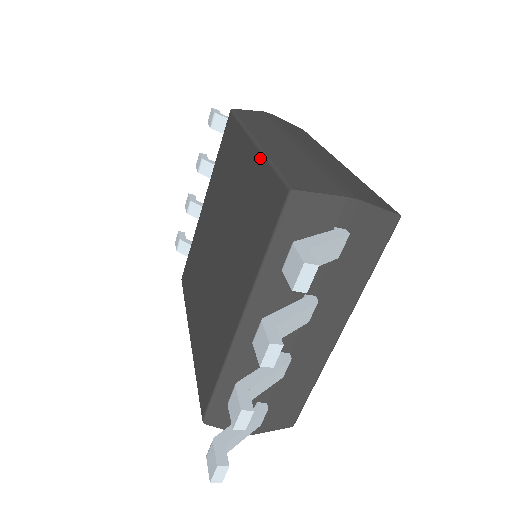
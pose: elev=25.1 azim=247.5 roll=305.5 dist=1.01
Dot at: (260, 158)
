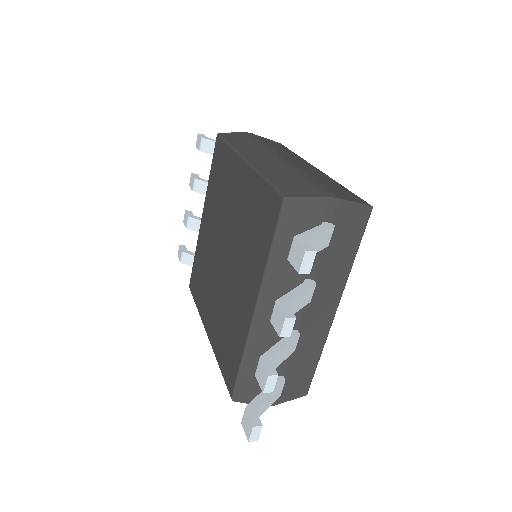
Dot at: (253, 174)
